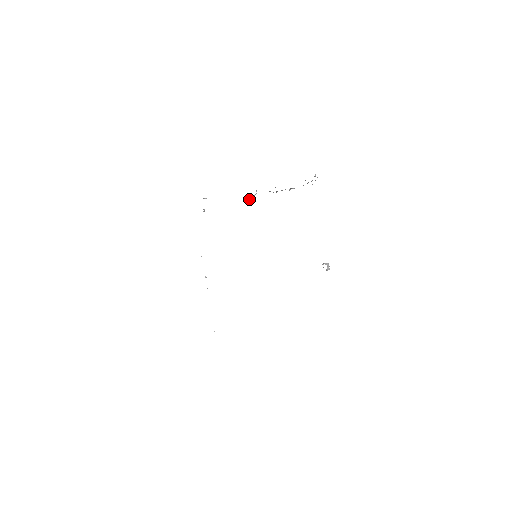
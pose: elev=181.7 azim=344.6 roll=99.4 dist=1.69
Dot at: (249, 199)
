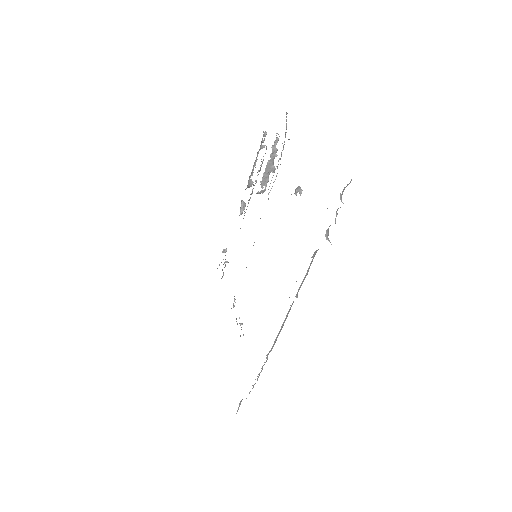
Dot at: (240, 213)
